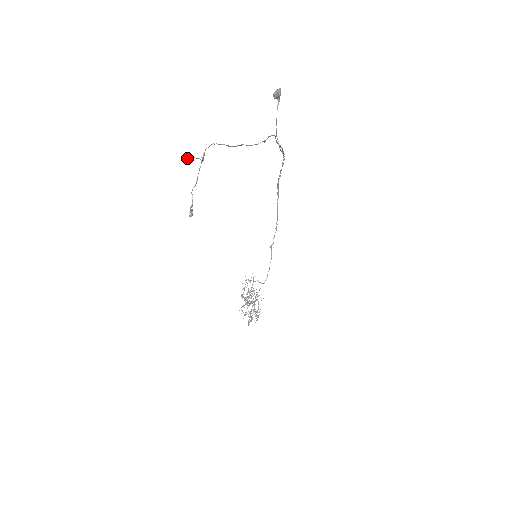
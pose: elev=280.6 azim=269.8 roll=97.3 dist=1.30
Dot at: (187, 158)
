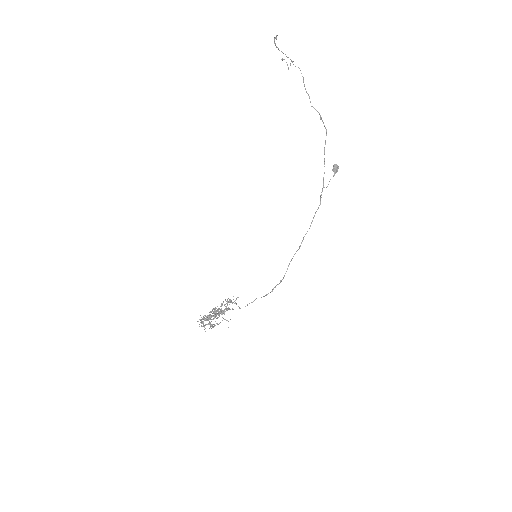
Dot at: (284, 59)
